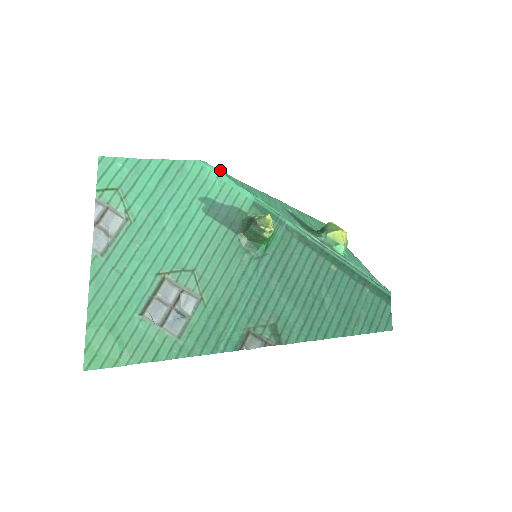
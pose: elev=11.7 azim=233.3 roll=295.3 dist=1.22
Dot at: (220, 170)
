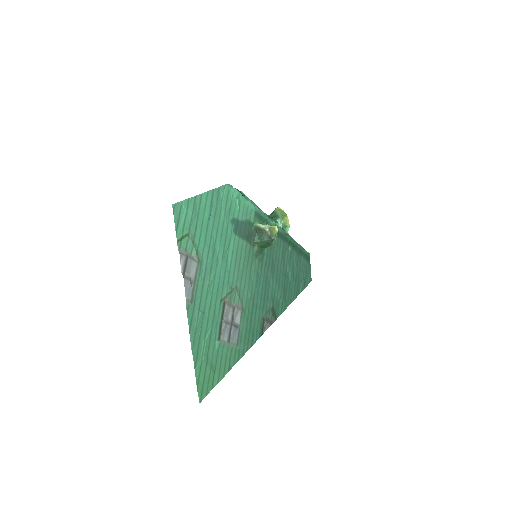
Dot at: occluded
